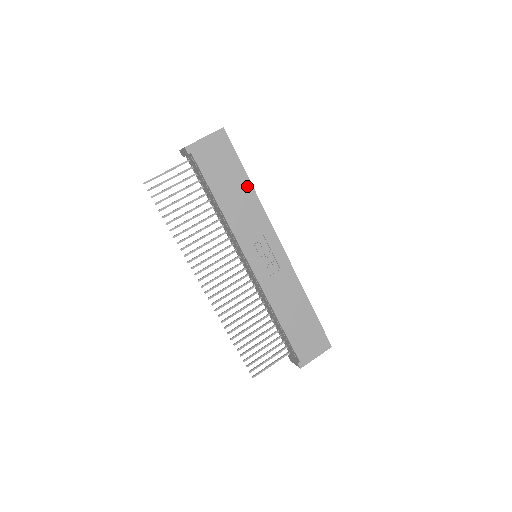
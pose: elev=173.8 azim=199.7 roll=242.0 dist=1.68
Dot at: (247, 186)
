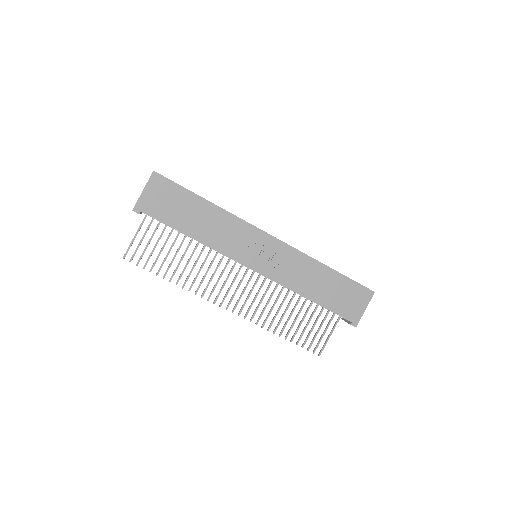
Dot at: (207, 206)
